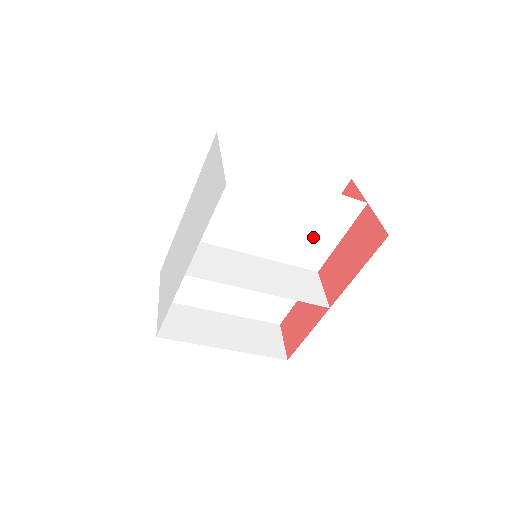
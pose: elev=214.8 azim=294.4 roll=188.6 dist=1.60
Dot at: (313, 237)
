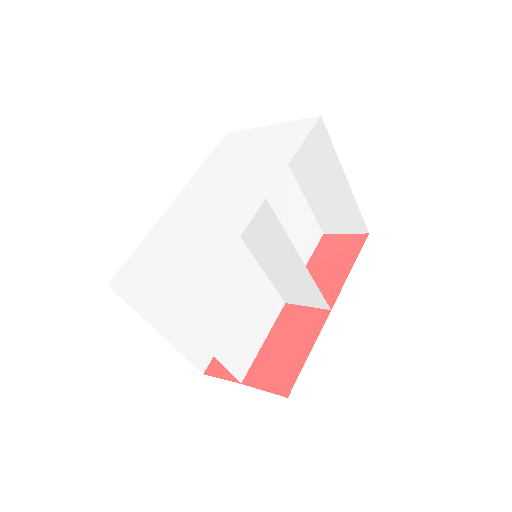
Dot at: occluded
